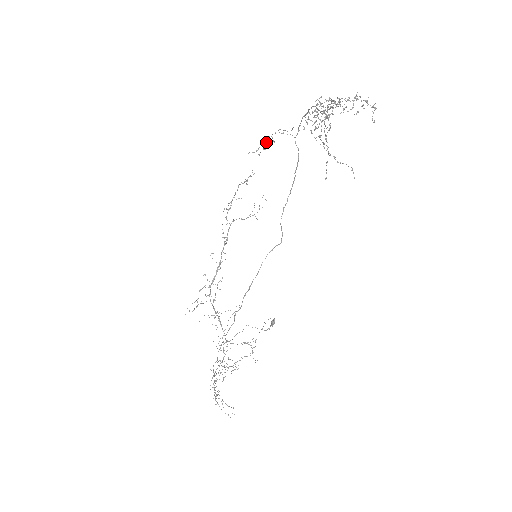
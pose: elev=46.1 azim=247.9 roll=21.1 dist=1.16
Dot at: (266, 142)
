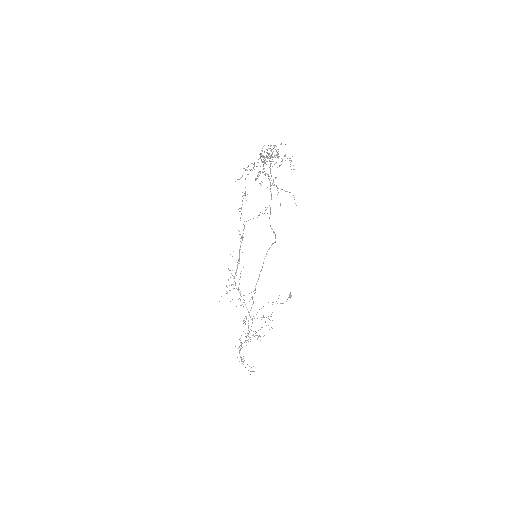
Dot at: occluded
